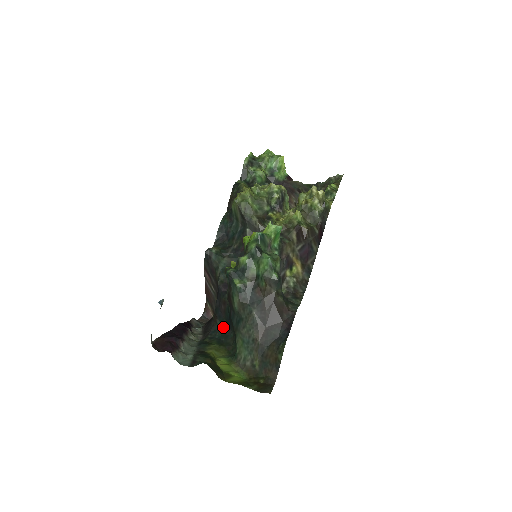
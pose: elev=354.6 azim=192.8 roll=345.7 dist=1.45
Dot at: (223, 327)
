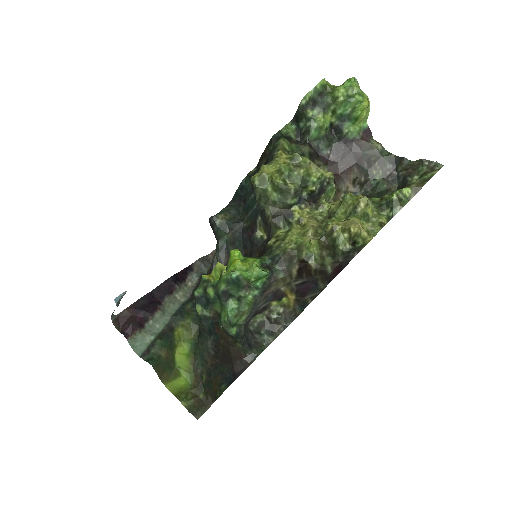
Dot at: occluded
